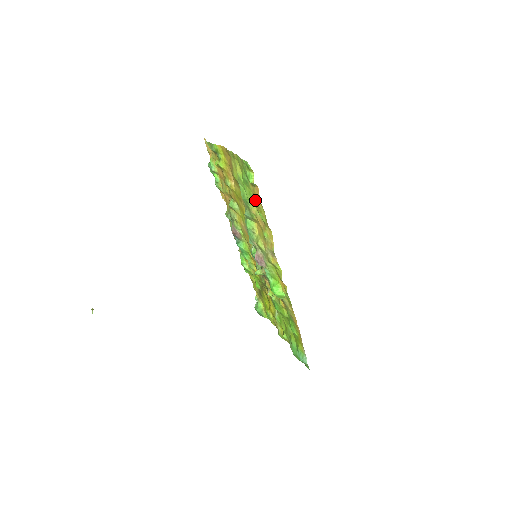
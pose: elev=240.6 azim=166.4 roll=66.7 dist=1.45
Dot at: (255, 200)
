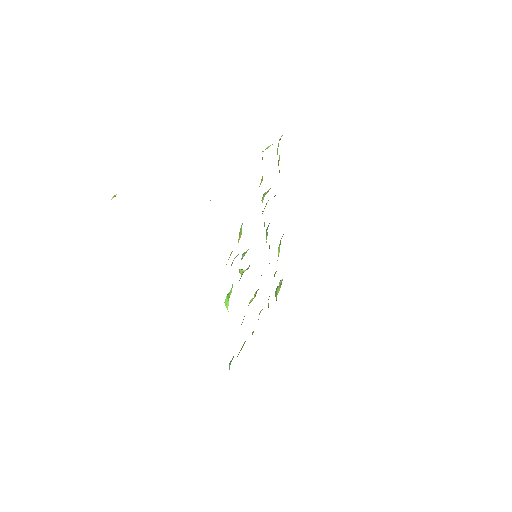
Dot at: occluded
